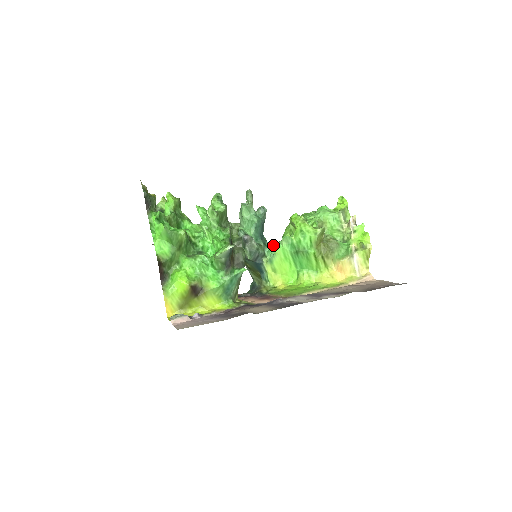
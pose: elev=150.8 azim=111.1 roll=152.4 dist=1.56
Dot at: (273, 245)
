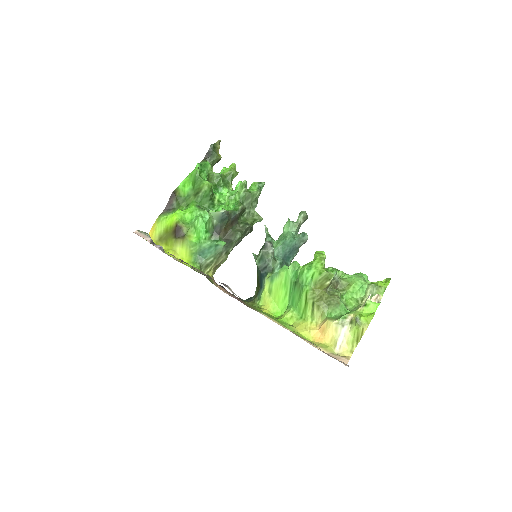
Dot at: occluded
